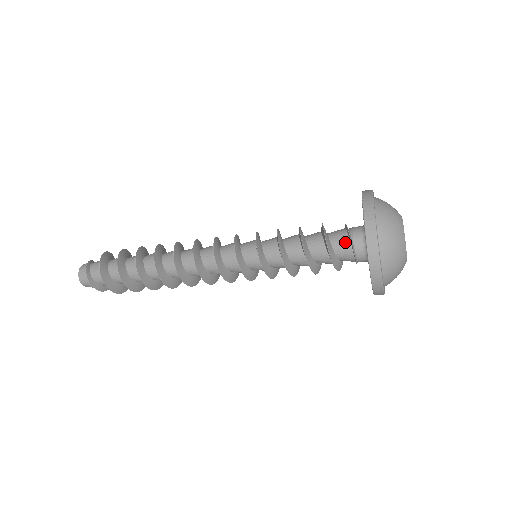
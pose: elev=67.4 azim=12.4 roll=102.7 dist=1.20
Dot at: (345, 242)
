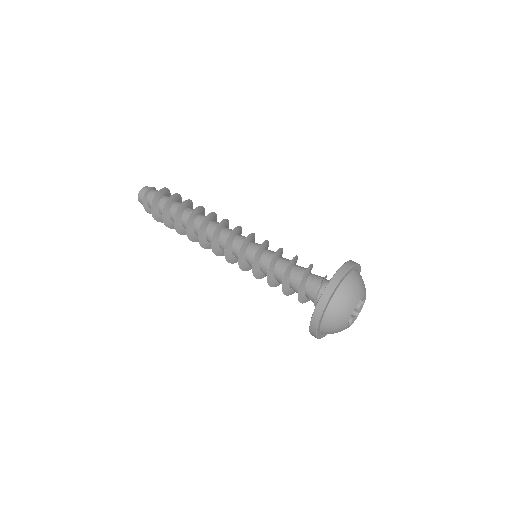
Dot at: (316, 285)
